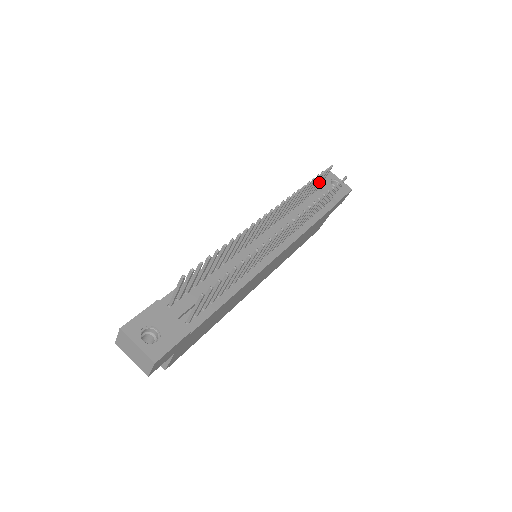
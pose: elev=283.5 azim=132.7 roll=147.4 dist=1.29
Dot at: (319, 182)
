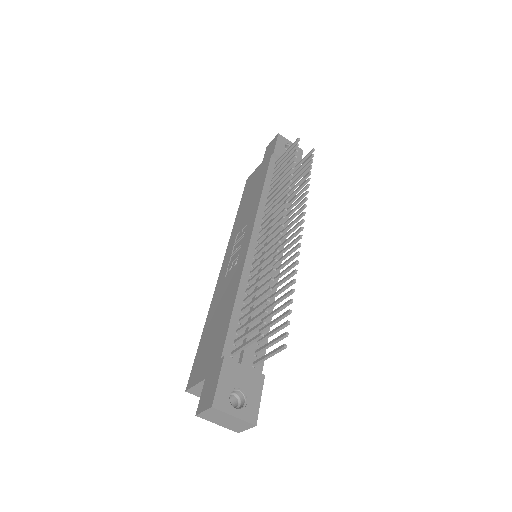
Dot at: (287, 157)
